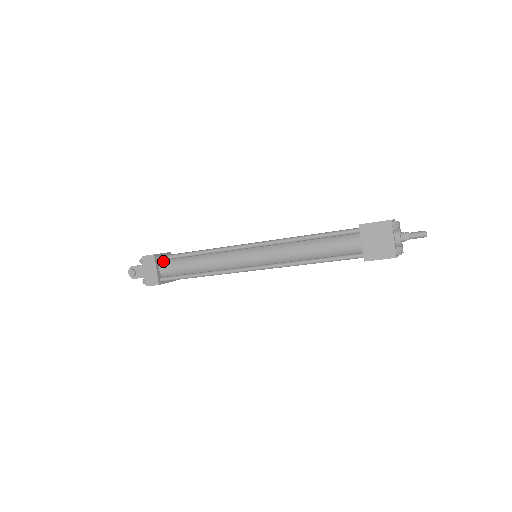
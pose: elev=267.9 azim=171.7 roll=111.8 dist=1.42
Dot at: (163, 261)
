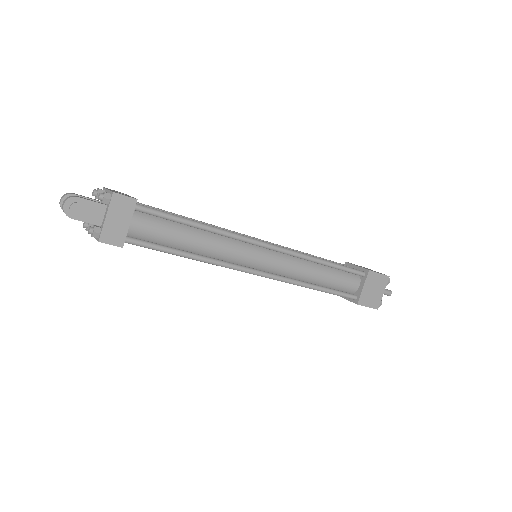
Dot at: (138, 212)
